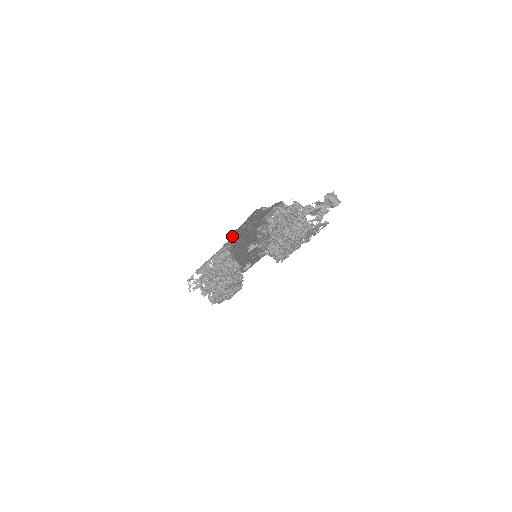
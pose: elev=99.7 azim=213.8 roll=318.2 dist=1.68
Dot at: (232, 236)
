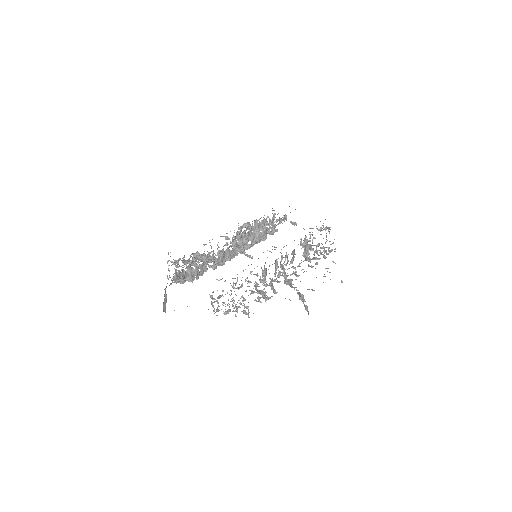
Dot at: occluded
